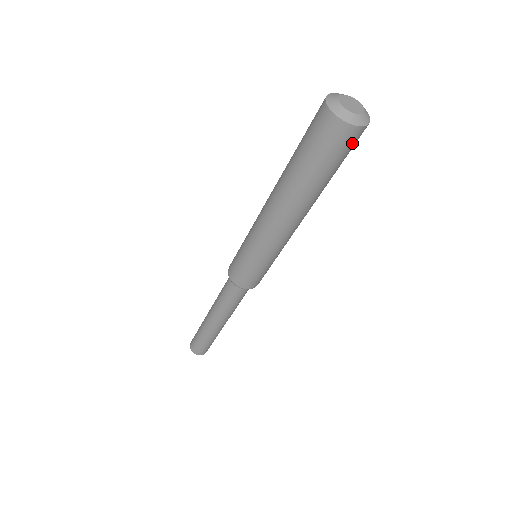
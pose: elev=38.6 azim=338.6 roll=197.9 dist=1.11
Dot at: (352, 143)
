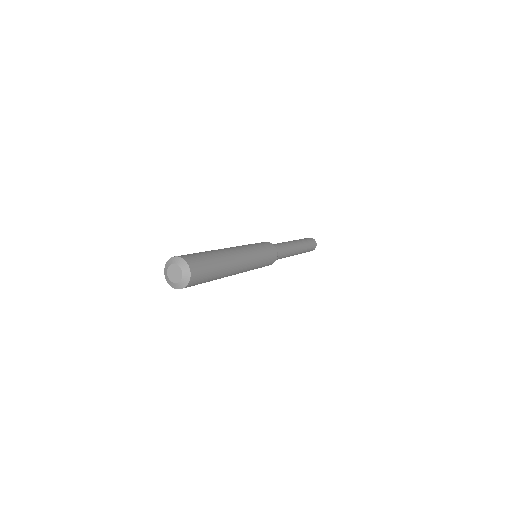
Dot at: (198, 278)
